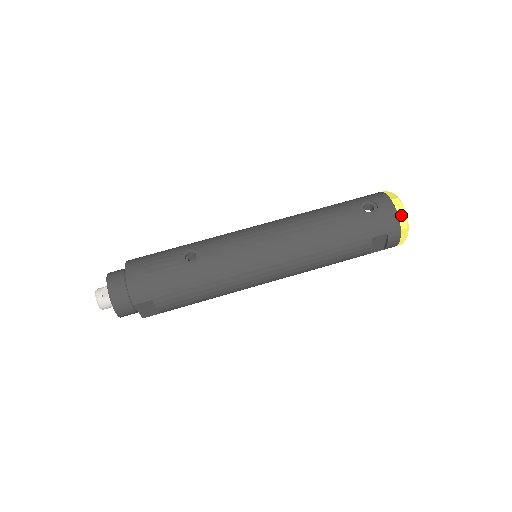
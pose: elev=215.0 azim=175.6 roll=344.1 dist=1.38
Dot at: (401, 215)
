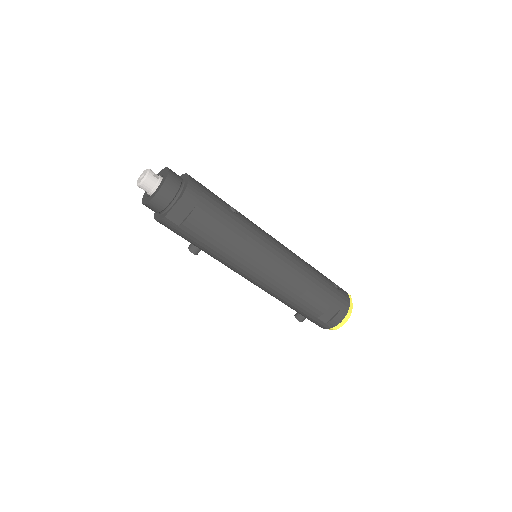
Dot at: (350, 305)
